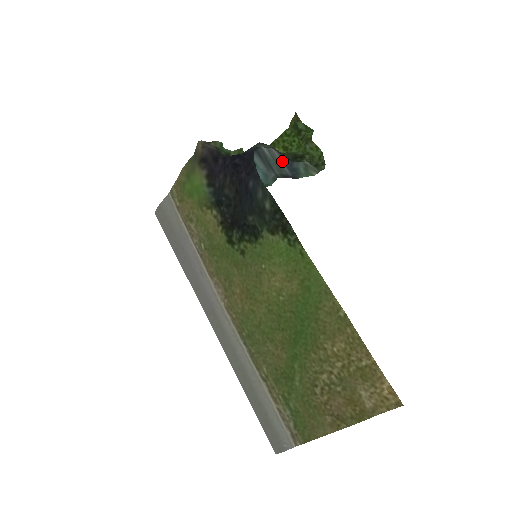
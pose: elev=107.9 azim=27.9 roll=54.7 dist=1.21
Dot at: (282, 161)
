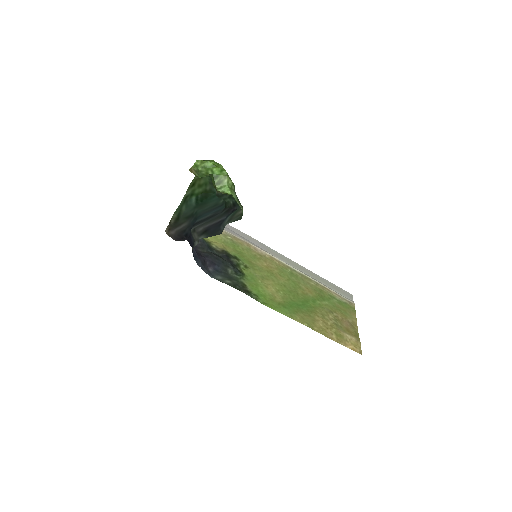
Dot at: (214, 223)
